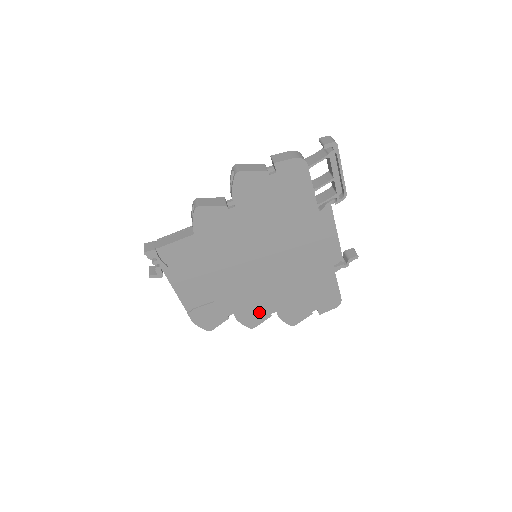
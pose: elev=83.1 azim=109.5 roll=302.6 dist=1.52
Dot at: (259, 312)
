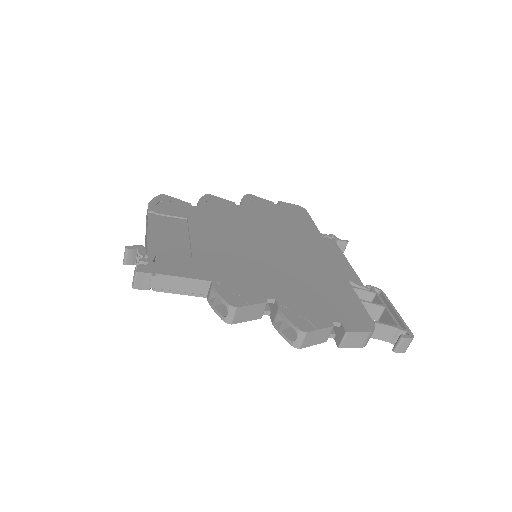
Dot at: occluded
